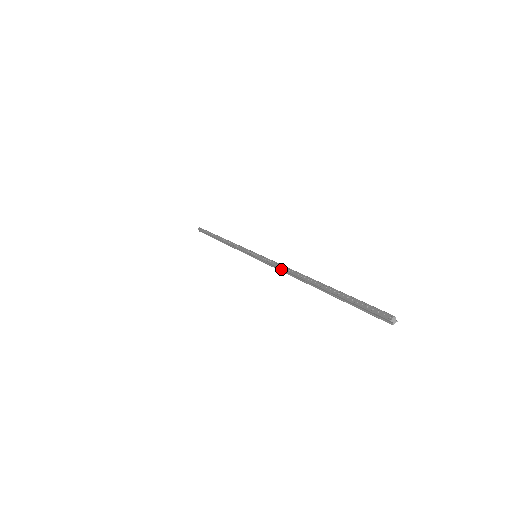
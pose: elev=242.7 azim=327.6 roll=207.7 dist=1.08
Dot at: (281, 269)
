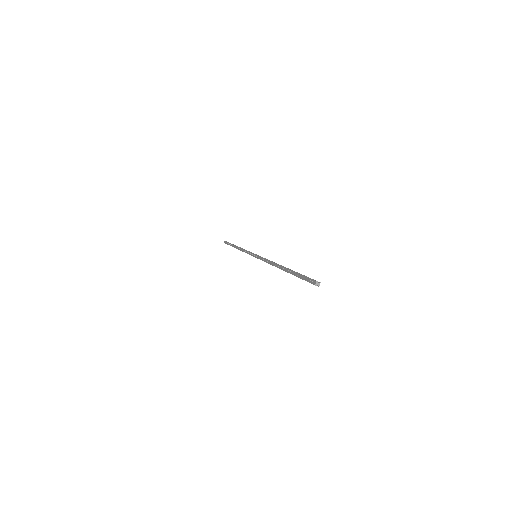
Dot at: (268, 263)
